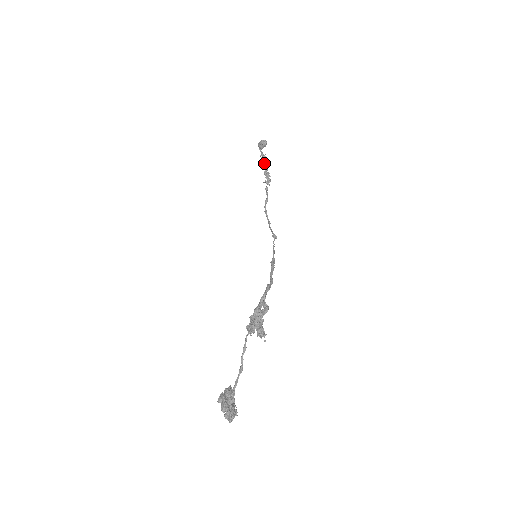
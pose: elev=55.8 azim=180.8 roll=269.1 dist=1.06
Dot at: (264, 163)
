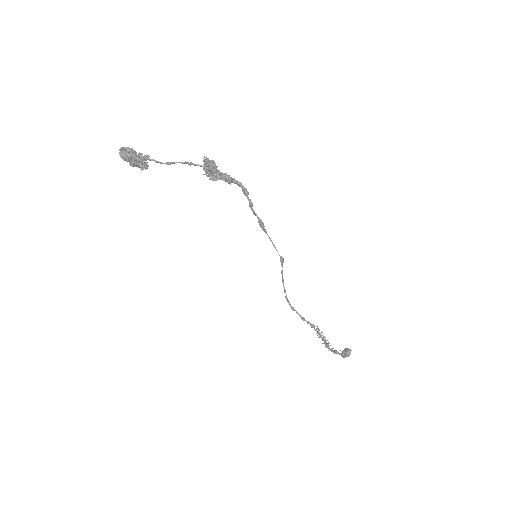
Dot at: (332, 350)
